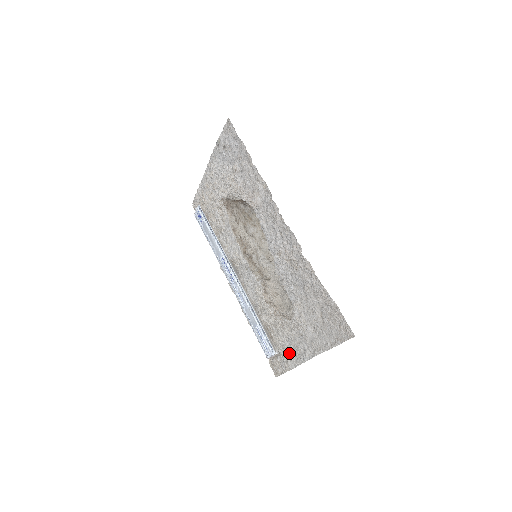
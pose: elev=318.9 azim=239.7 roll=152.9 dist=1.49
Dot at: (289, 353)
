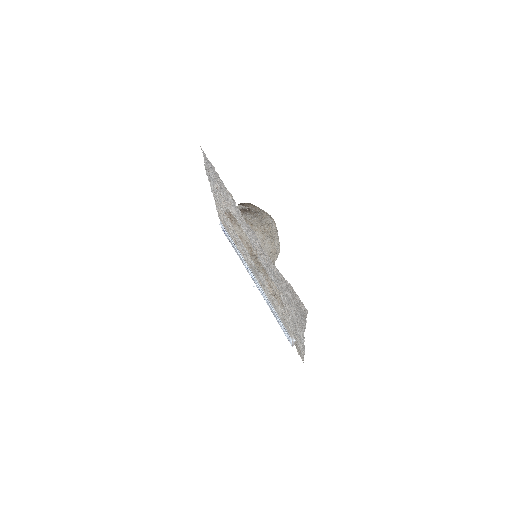
Dot at: (298, 338)
